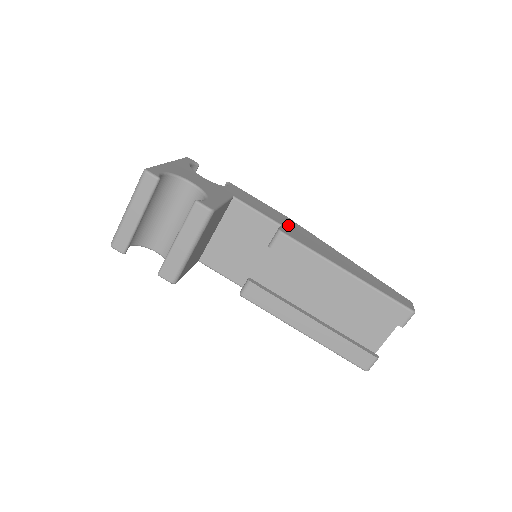
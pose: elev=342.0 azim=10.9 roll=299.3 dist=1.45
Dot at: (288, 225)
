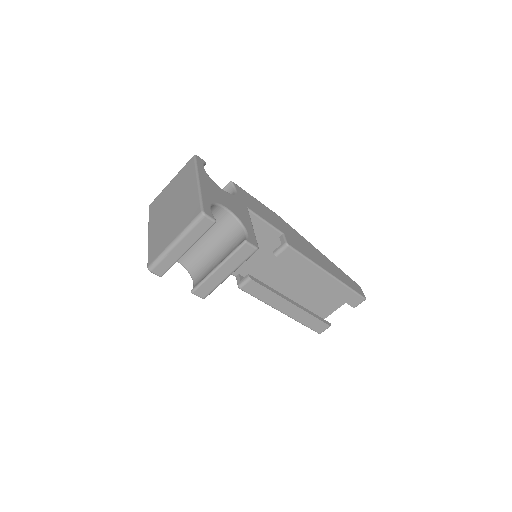
Dot at: (285, 230)
